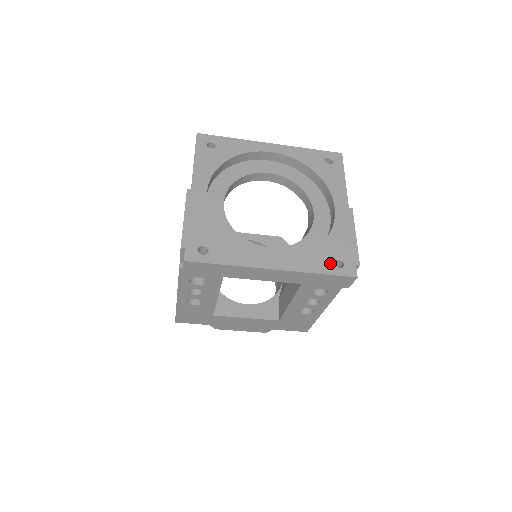
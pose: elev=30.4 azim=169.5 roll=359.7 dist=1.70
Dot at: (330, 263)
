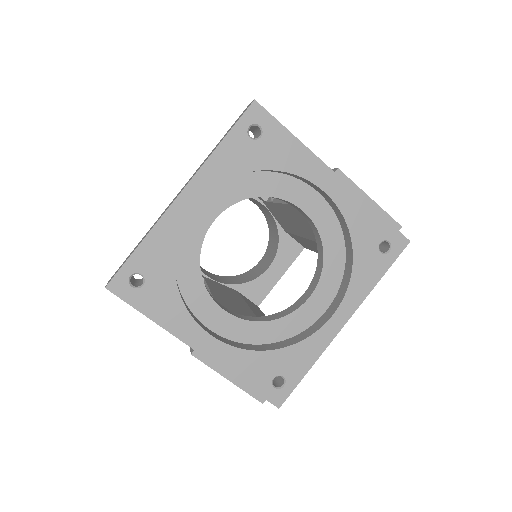
Dot at: (378, 258)
